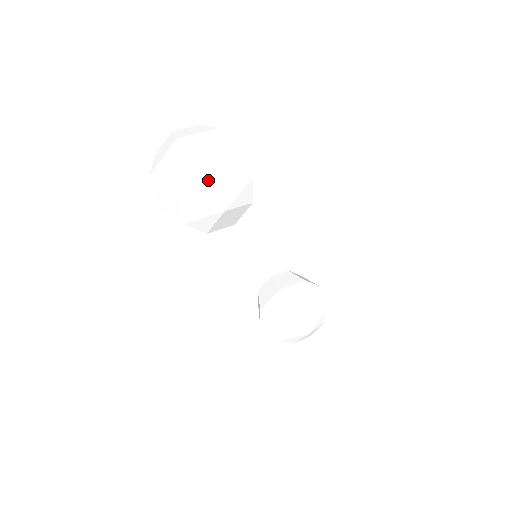
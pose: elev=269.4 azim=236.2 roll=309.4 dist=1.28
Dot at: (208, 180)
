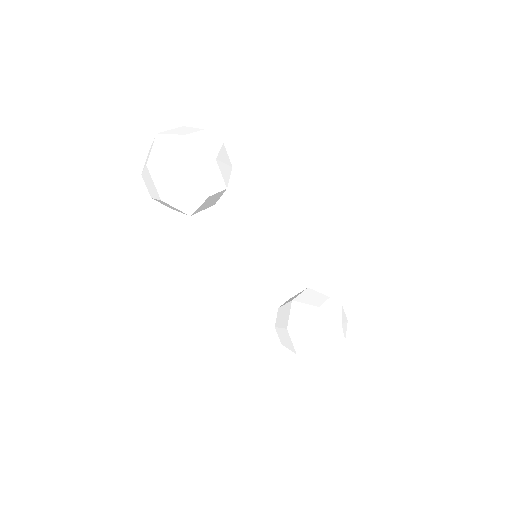
Dot at: (193, 139)
